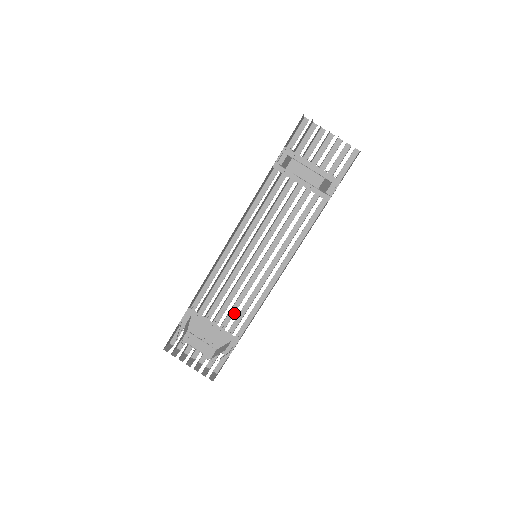
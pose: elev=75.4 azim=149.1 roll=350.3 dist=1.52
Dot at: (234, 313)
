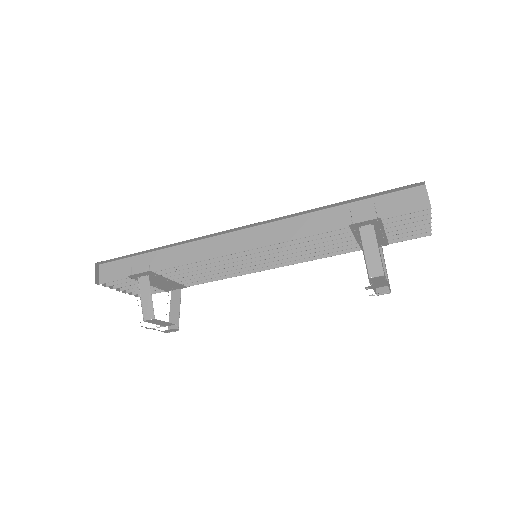
Dot at: occluded
